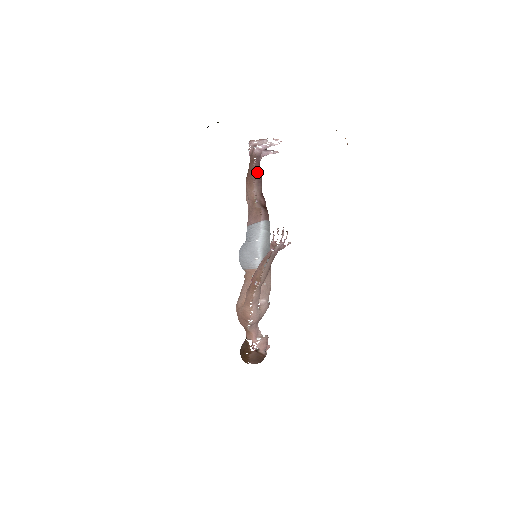
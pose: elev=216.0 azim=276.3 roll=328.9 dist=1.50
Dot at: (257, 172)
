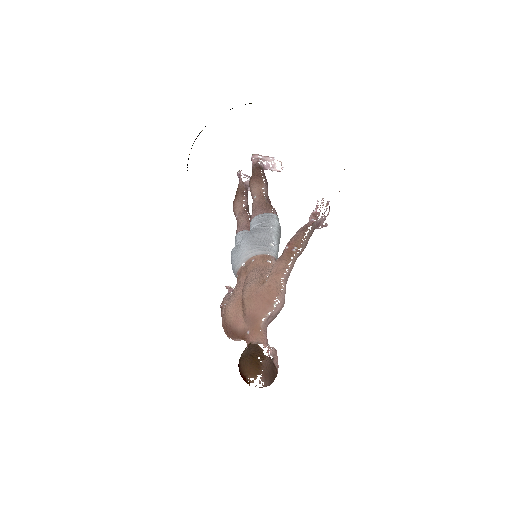
Dot at: (265, 176)
